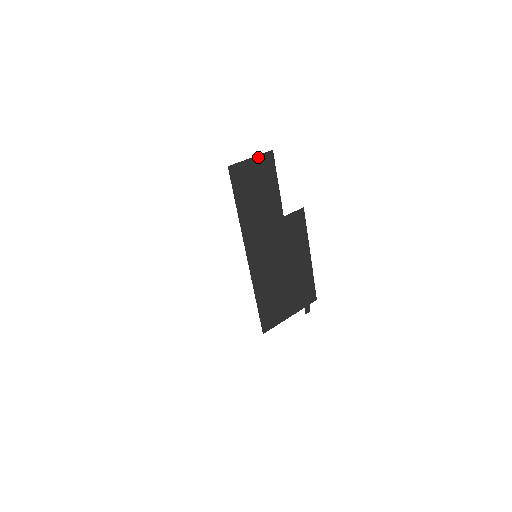
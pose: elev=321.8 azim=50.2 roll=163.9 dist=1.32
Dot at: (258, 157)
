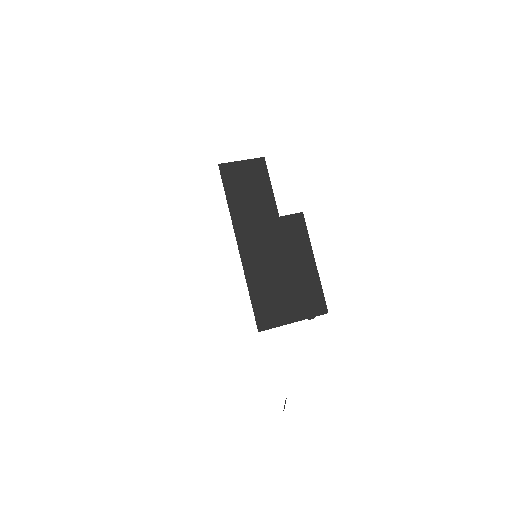
Dot at: (249, 161)
